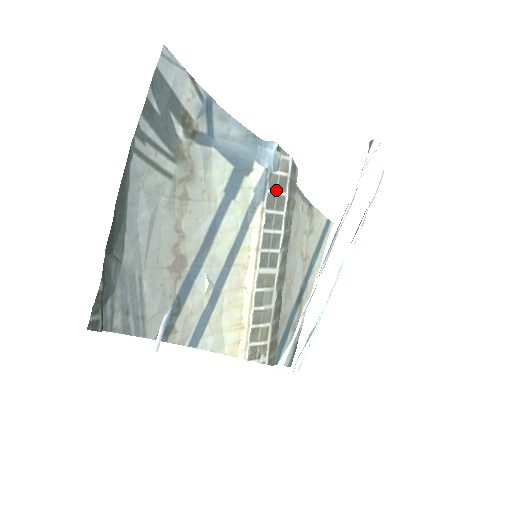
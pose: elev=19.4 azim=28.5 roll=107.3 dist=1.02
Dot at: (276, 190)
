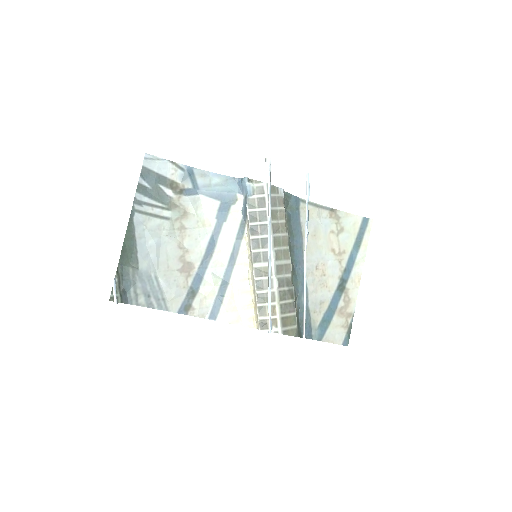
Dot at: (256, 208)
